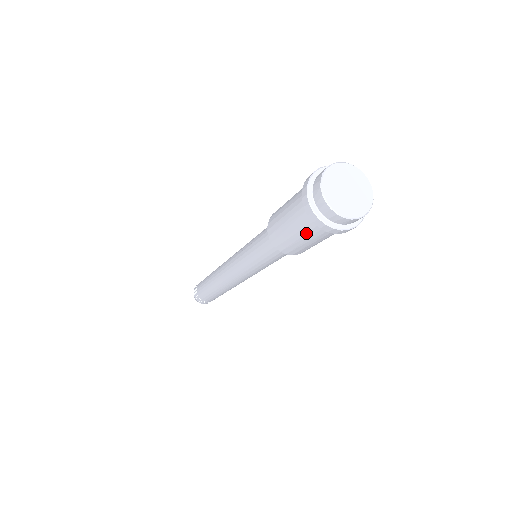
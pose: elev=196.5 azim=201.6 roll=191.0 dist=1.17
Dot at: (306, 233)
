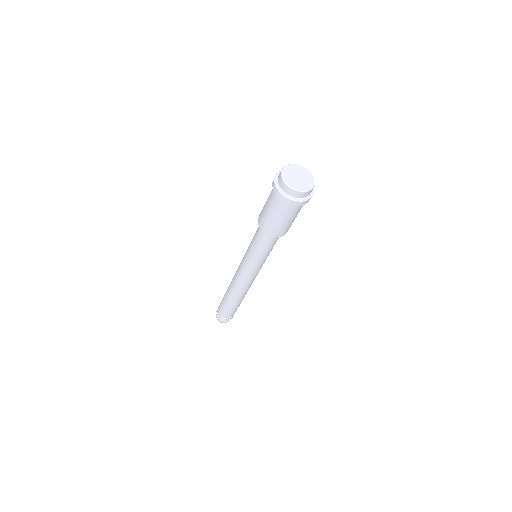
Dot at: (291, 215)
